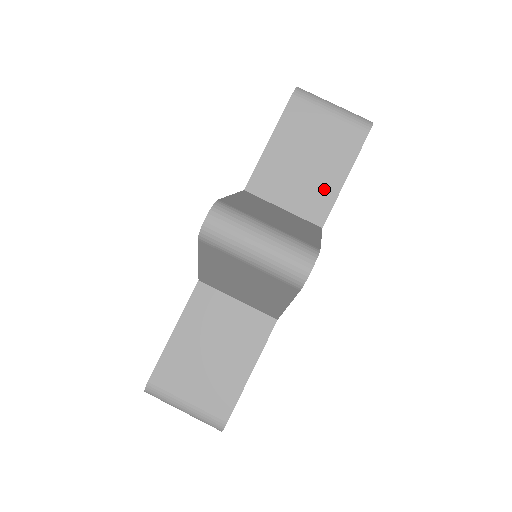
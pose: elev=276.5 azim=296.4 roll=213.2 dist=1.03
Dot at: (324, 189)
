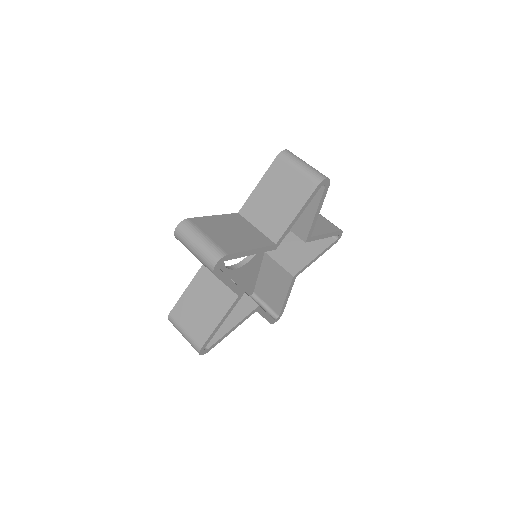
Dot at: (282, 219)
